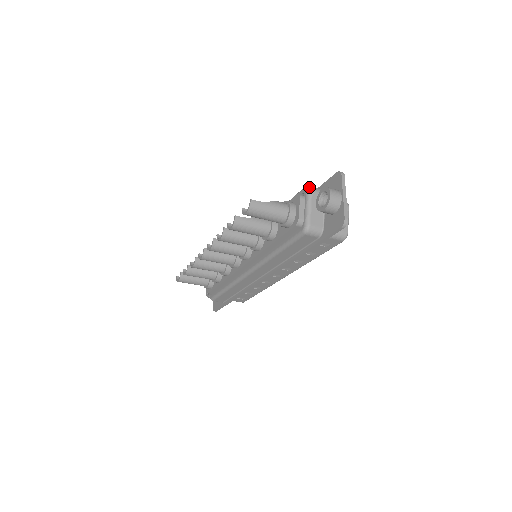
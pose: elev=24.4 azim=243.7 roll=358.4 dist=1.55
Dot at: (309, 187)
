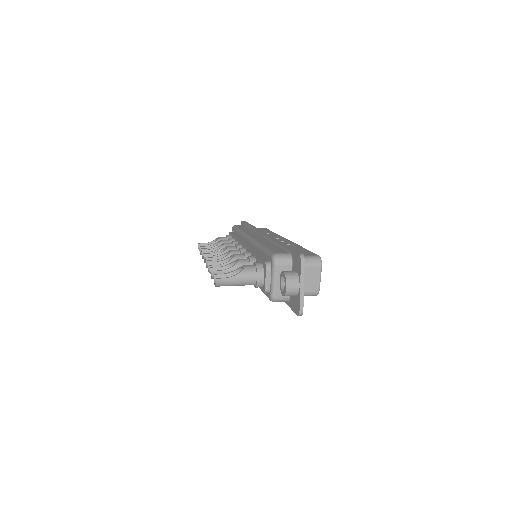
Dot at: (274, 260)
